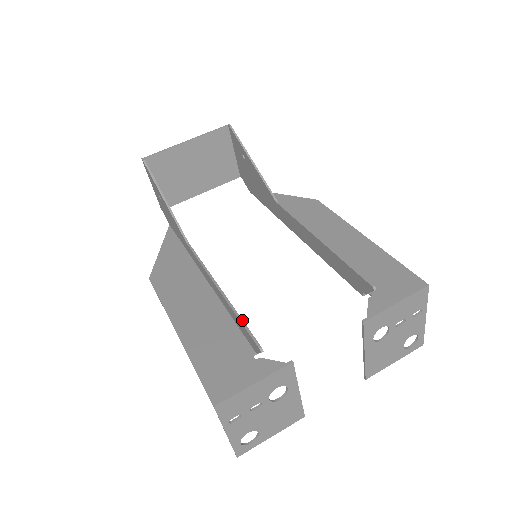
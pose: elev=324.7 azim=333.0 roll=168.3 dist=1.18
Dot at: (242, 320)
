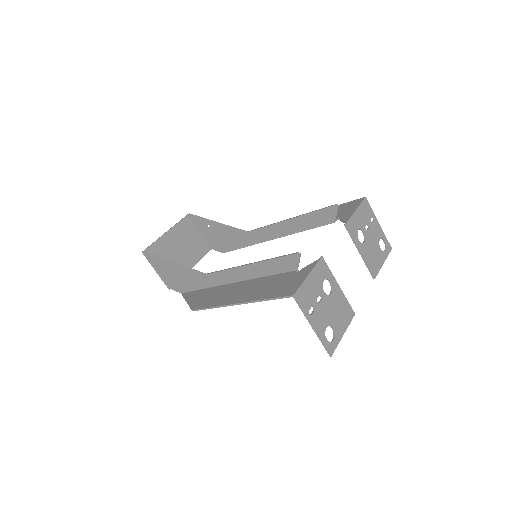
Dot at: (275, 257)
